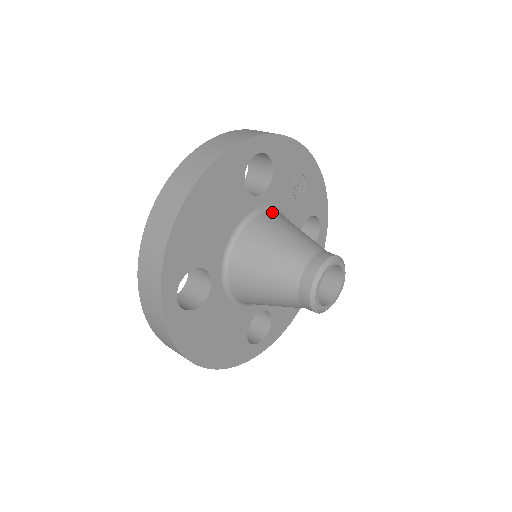
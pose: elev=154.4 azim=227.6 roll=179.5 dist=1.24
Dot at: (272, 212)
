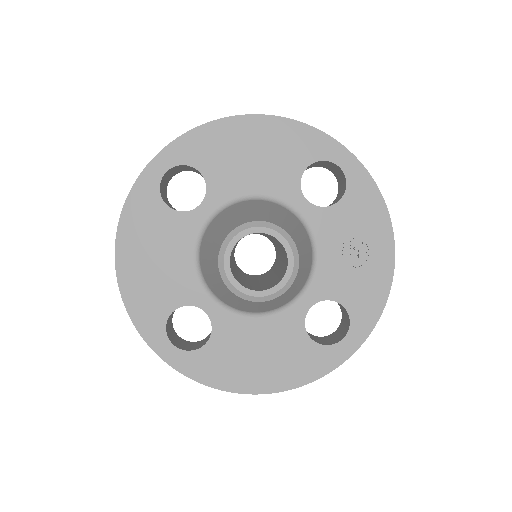
Dot at: (304, 227)
